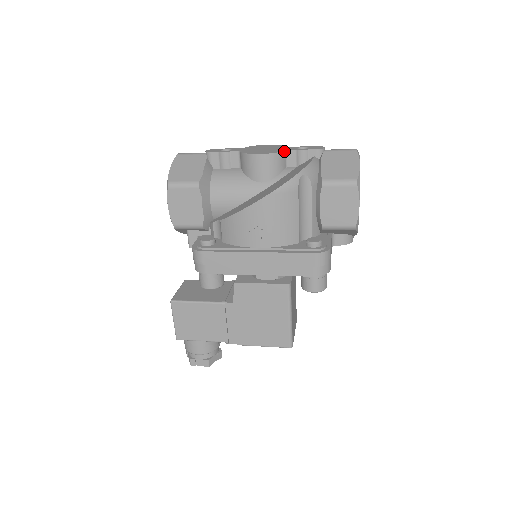
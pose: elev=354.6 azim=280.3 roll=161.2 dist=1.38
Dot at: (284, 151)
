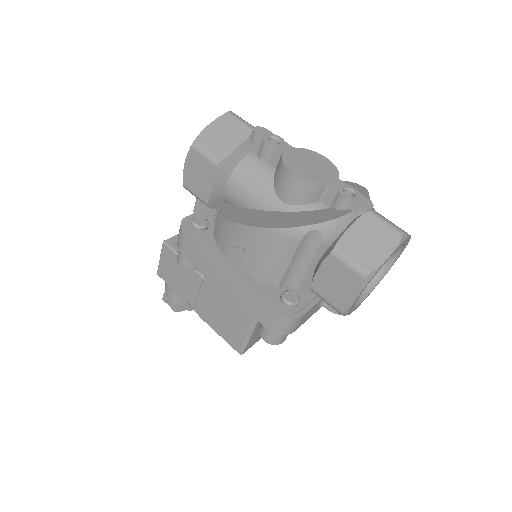
Dot at: (325, 184)
